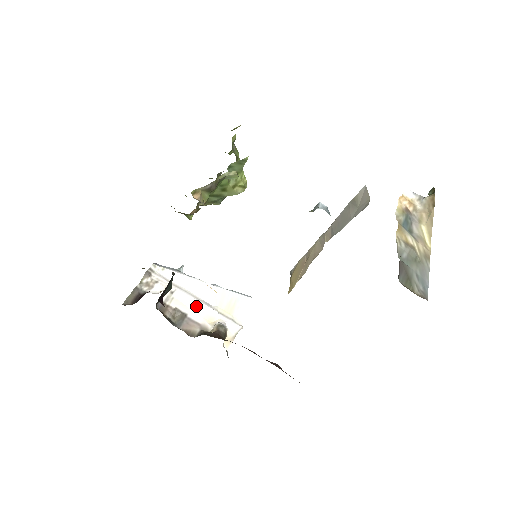
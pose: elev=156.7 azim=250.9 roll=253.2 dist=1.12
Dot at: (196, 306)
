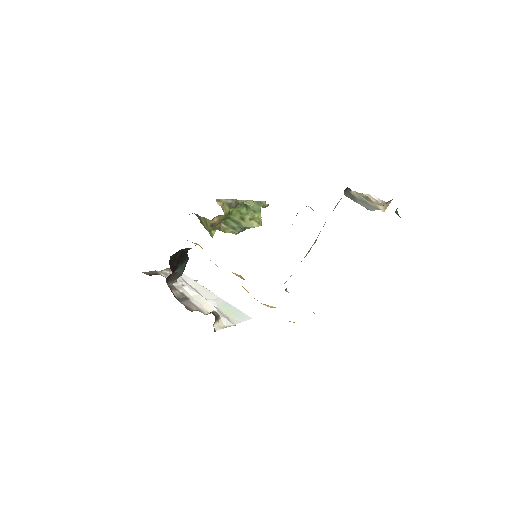
Dot at: (199, 299)
